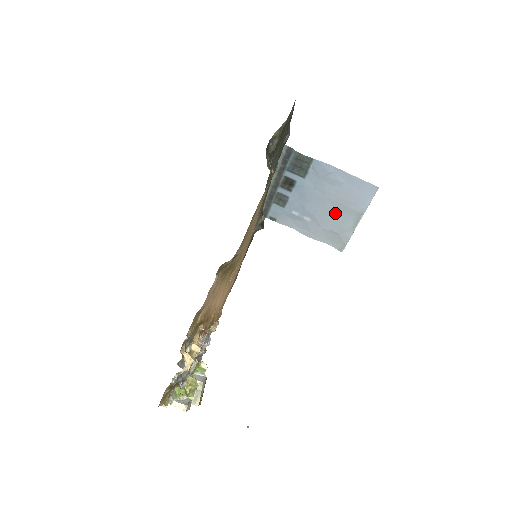
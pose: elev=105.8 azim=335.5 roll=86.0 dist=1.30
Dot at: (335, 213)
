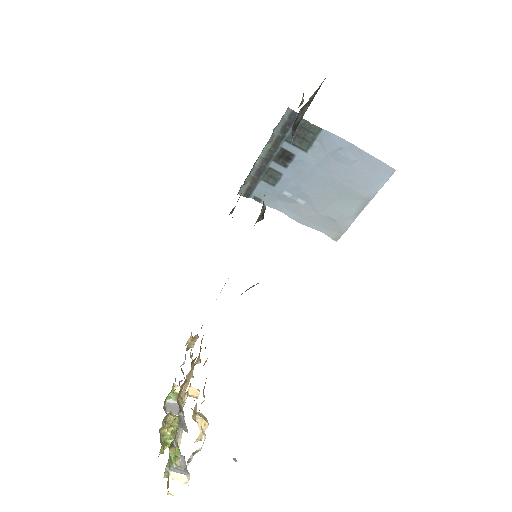
Dot at: (337, 197)
